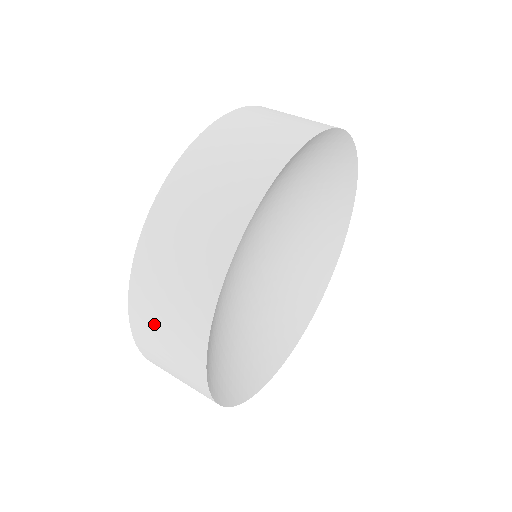
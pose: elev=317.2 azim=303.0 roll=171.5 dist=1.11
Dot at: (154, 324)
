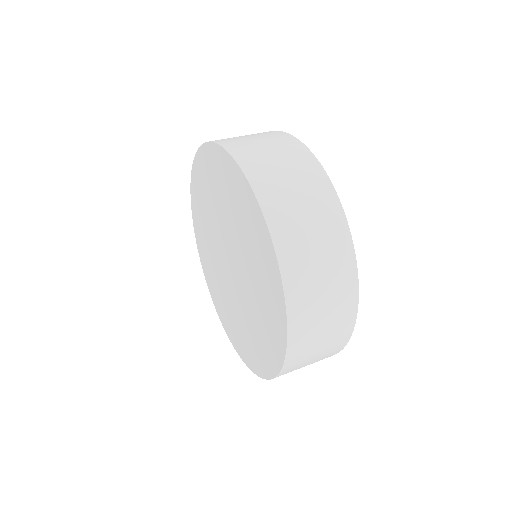
Dot at: (308, 355)
